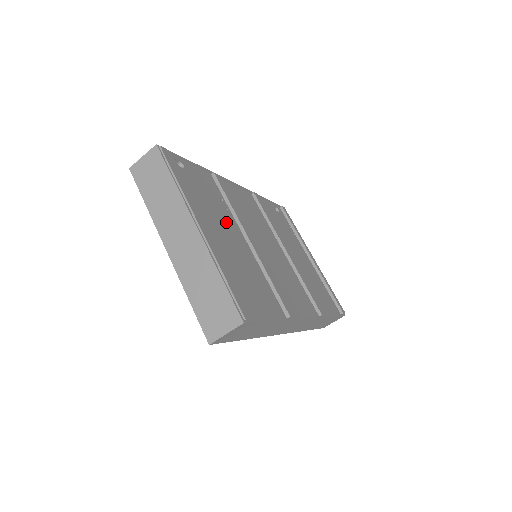
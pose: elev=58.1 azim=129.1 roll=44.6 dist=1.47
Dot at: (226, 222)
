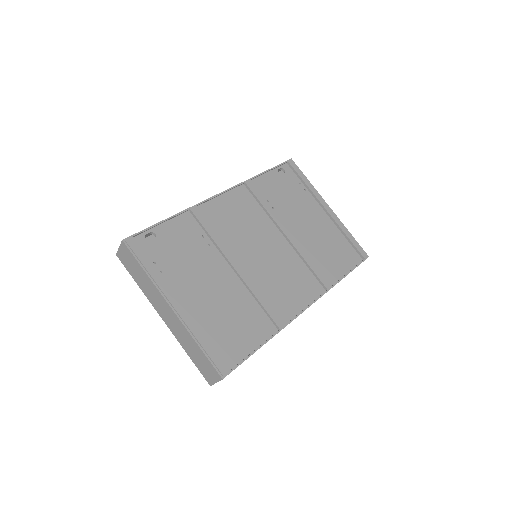
Dot at: (207, 265)
